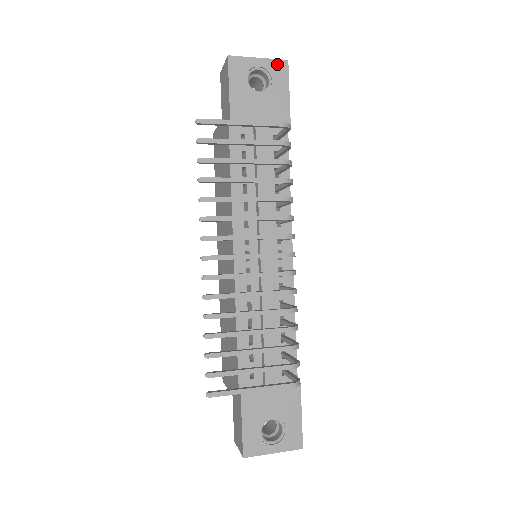
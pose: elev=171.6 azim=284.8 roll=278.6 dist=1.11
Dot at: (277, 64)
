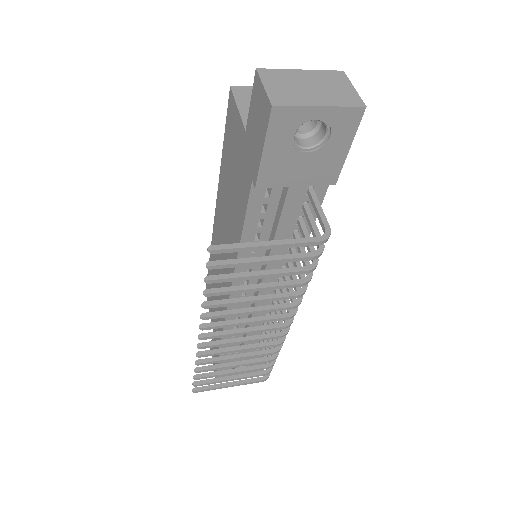
Dot at: (347, 113)
